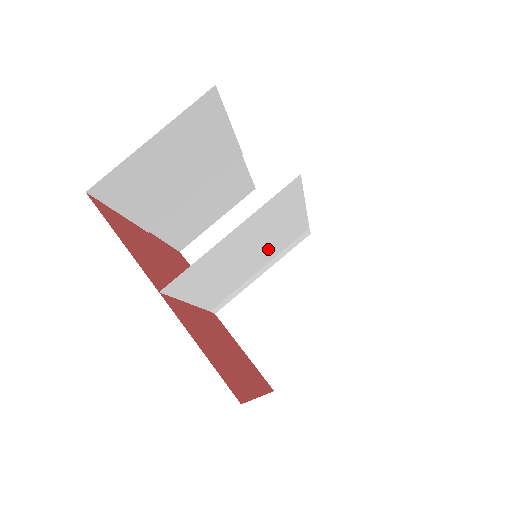
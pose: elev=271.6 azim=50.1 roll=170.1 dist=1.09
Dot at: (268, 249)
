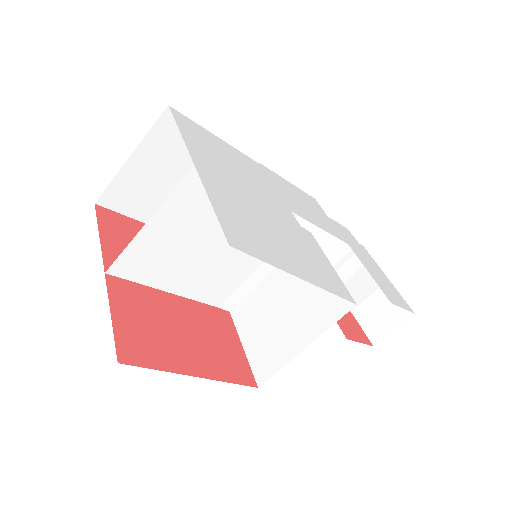
Dot at: occluded
